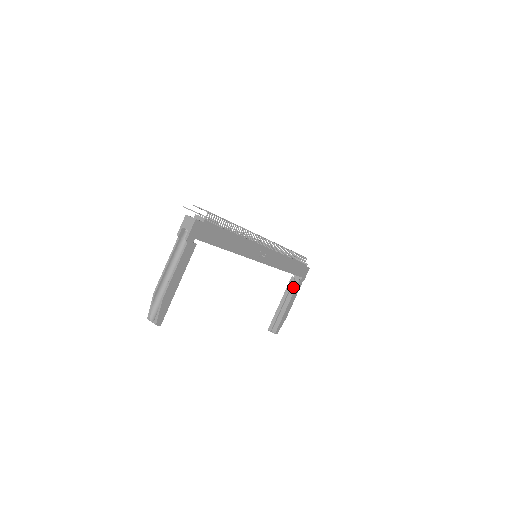
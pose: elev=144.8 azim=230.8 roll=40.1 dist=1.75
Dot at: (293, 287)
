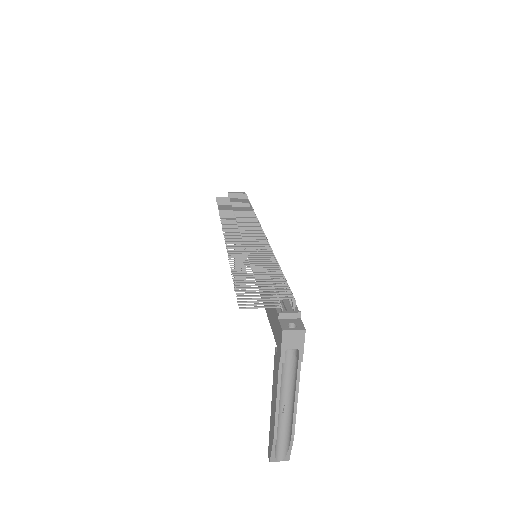
Dot at: occluded
